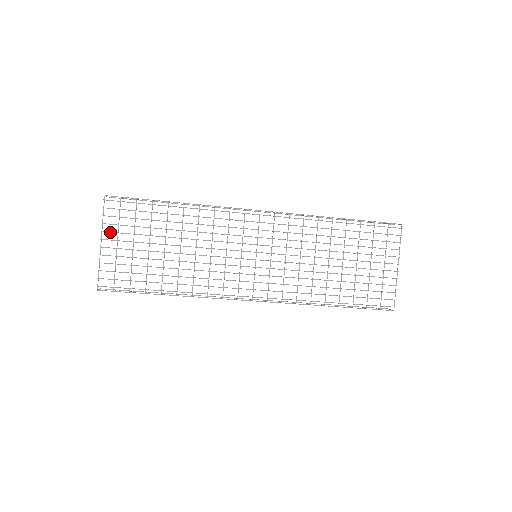
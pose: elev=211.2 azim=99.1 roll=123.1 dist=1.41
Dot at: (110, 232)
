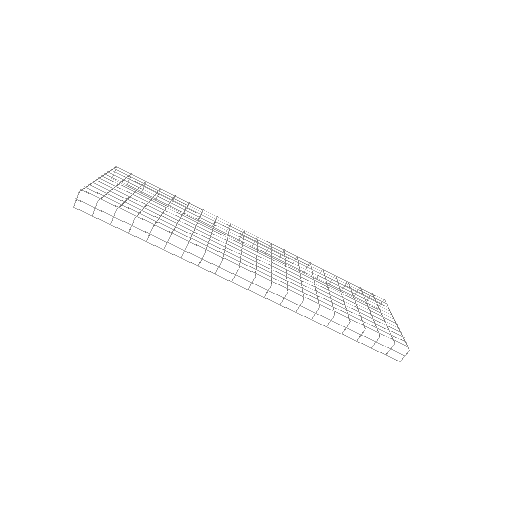
Dot at: (113, 178)
